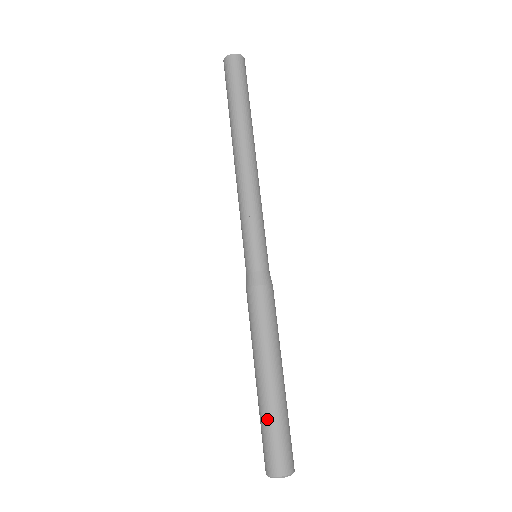
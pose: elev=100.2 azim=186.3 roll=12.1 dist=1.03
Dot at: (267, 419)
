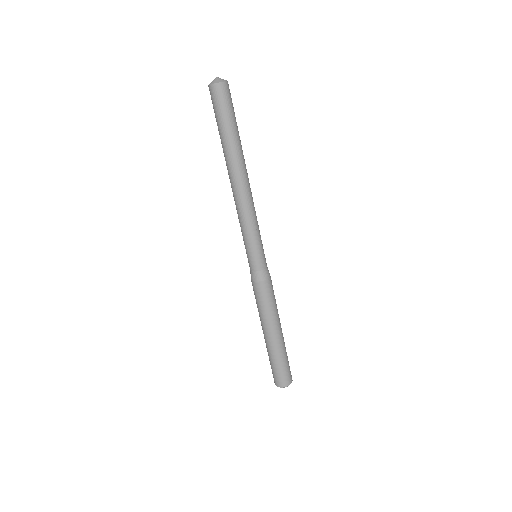
Dot at: (277, 359)
